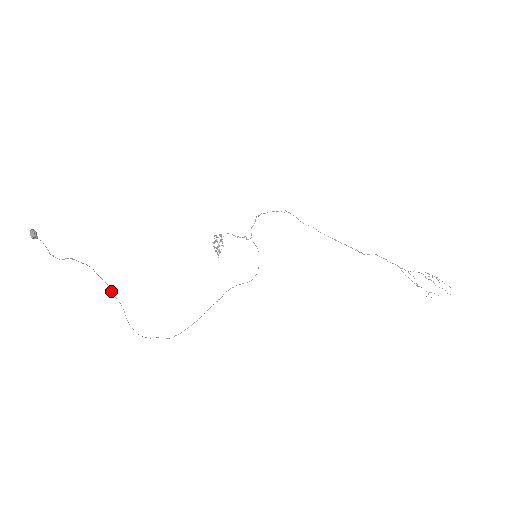
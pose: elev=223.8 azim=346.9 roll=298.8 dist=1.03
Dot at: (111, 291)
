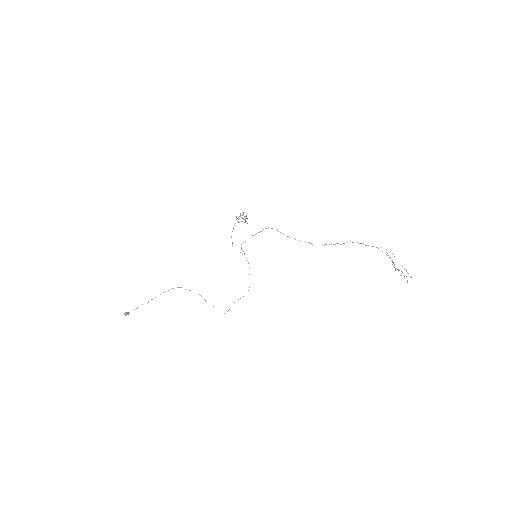
Dot at: occluded
